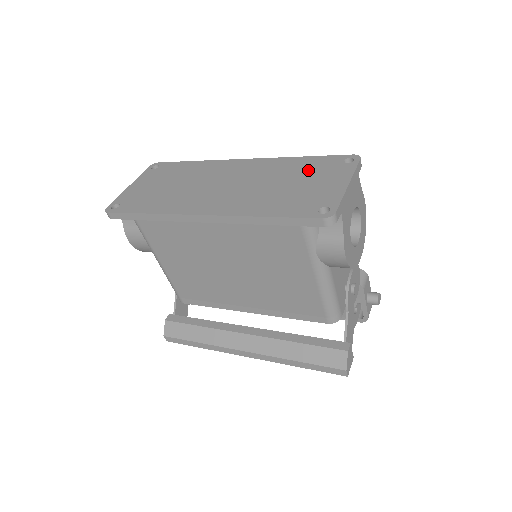
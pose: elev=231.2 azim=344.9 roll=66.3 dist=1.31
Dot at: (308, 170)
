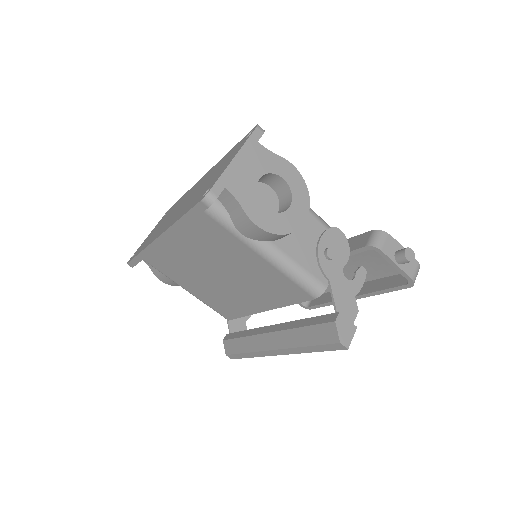
Dot at: (224, 161)
